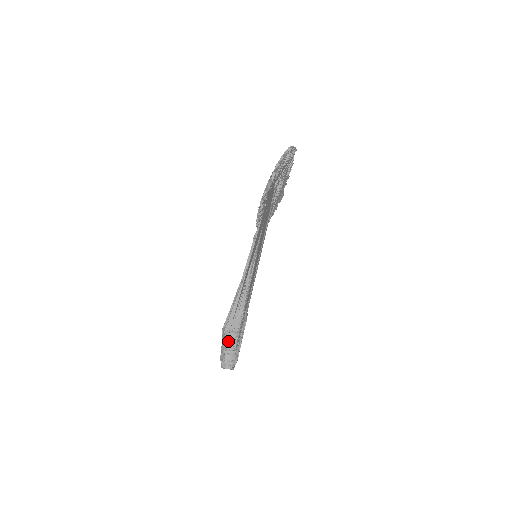
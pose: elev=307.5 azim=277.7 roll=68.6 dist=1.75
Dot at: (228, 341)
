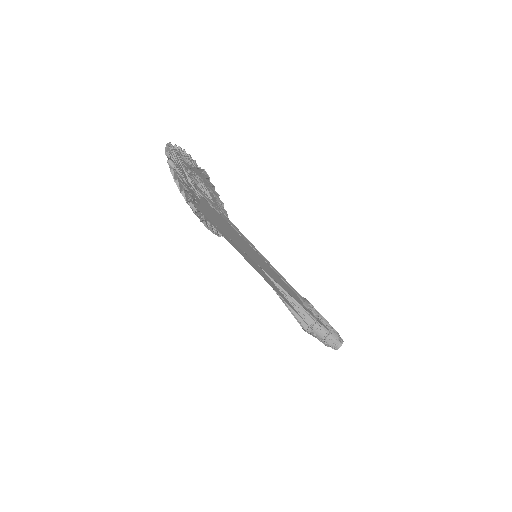
Dot at: (317, 334)
